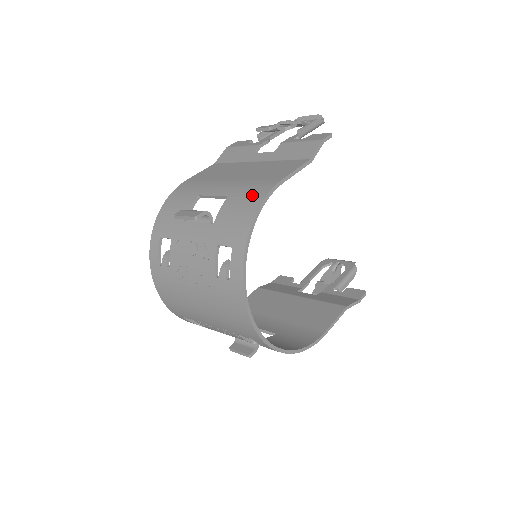
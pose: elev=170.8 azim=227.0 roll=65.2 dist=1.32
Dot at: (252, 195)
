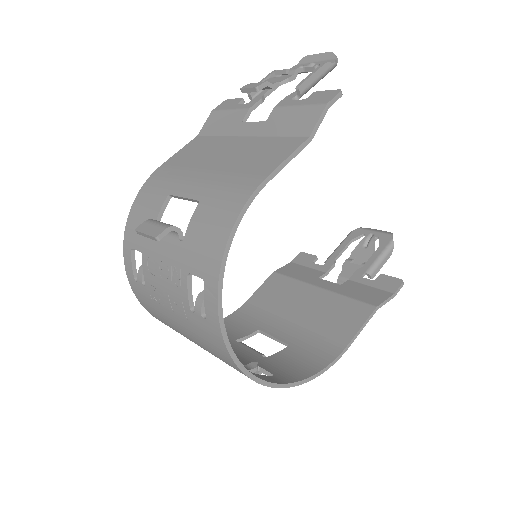
Dot at: (226, 204)
